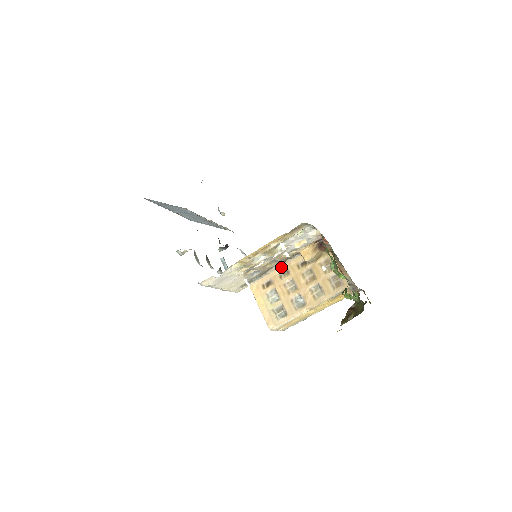
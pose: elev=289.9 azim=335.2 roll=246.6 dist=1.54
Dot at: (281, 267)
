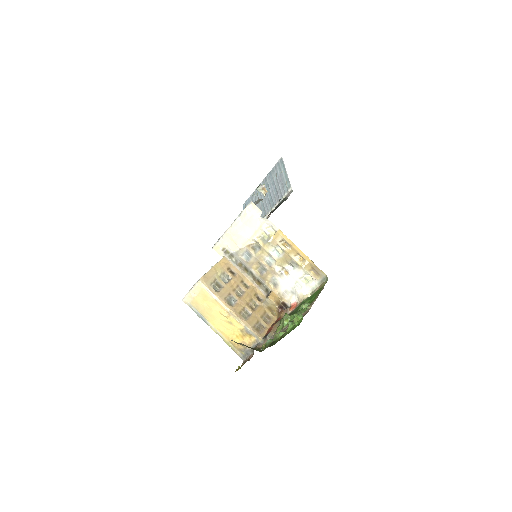
Dot at: (249, 280)
